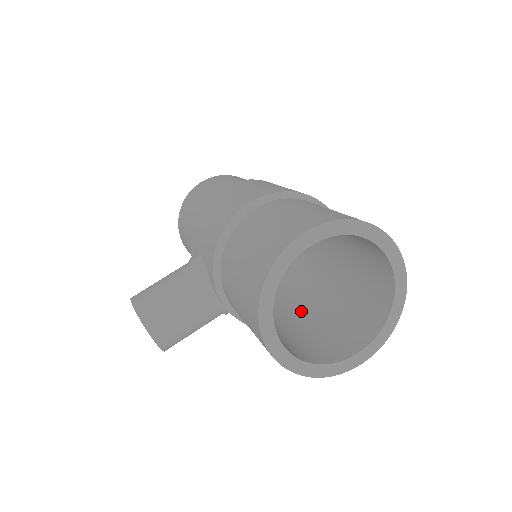
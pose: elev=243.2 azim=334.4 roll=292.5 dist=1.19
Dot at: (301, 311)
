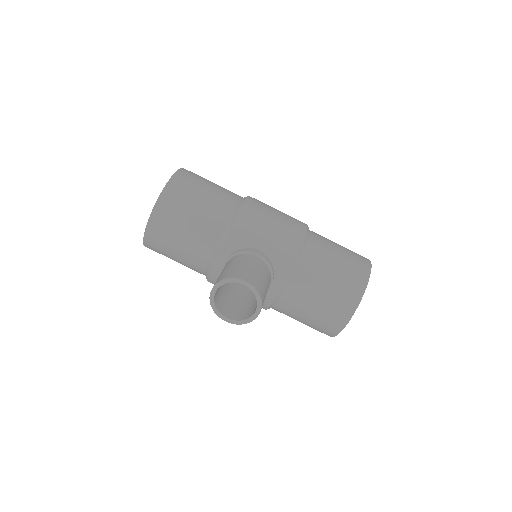
Dot at: occluded
